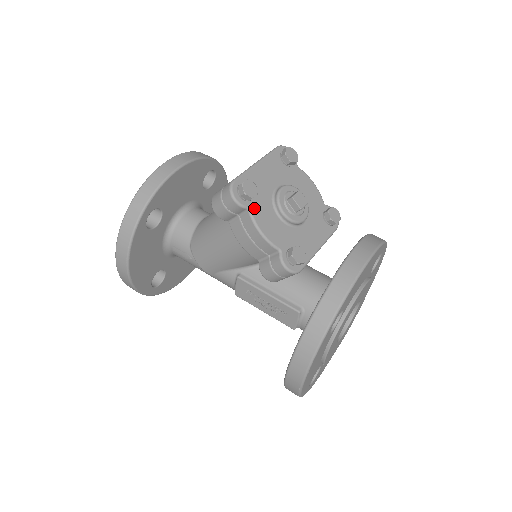
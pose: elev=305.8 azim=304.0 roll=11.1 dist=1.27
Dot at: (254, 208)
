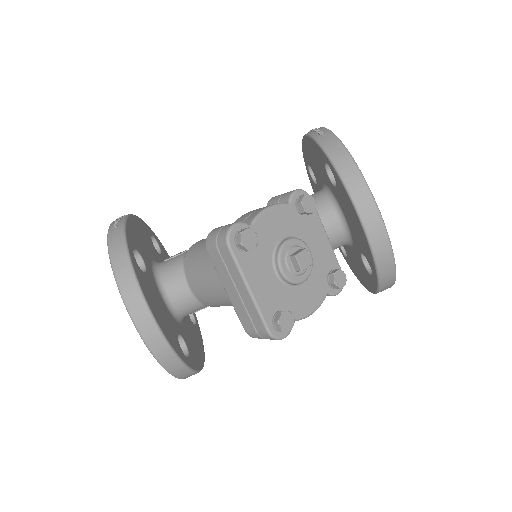
Dot at: (294, 314)
